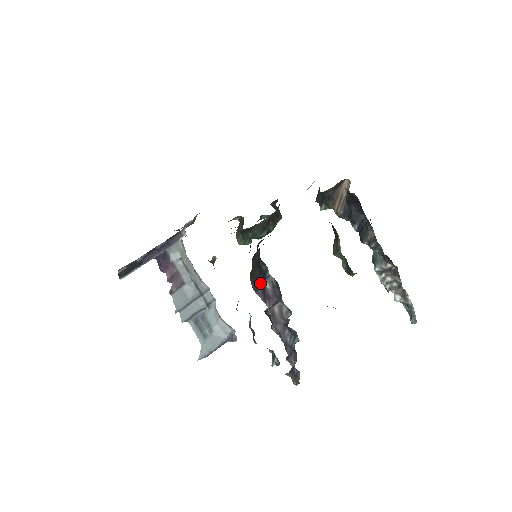
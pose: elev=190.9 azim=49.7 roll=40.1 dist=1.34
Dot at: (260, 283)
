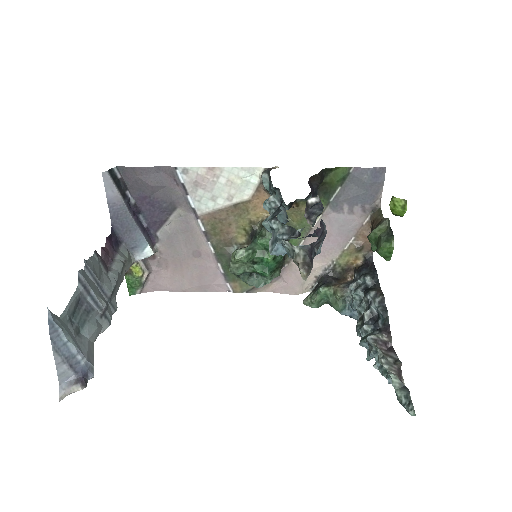
Dot at: (312, 190)
